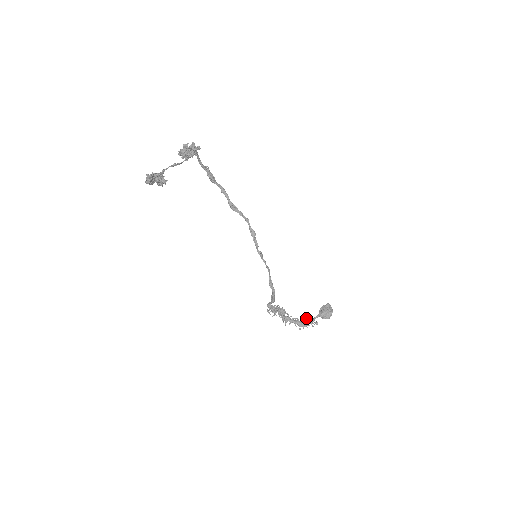
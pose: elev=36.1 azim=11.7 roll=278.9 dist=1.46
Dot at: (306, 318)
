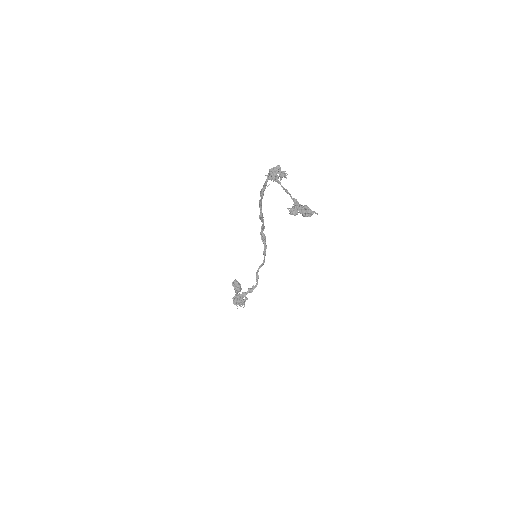
Dot at: occluded
